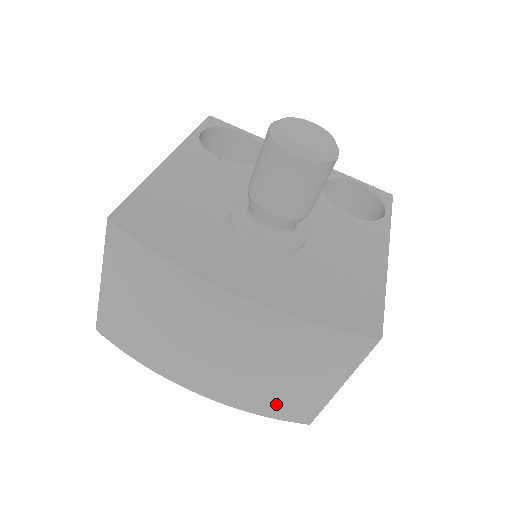
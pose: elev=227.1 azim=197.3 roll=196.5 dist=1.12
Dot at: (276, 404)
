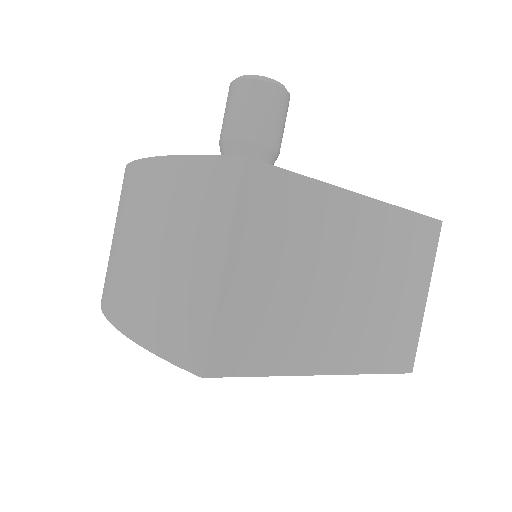
Dot at: (166, 321)
